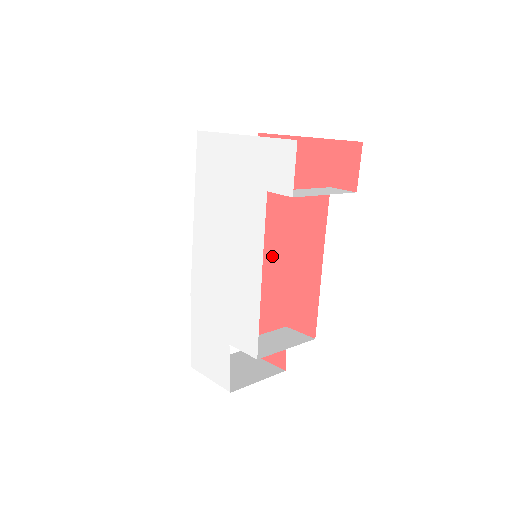
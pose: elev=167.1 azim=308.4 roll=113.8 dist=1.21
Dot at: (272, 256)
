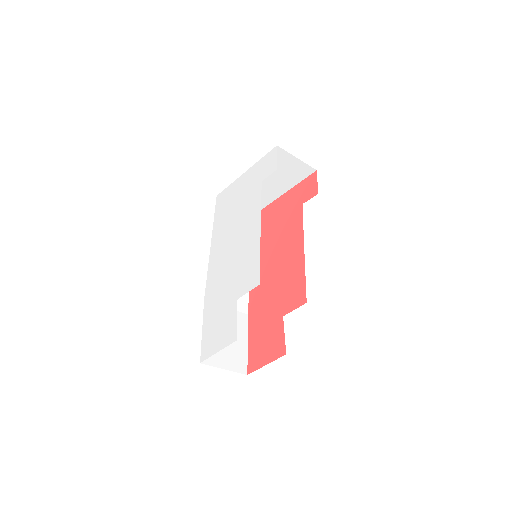
Dot at: (268, 276)
